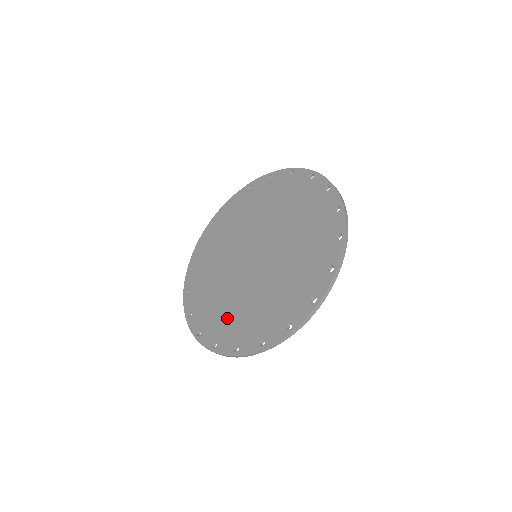
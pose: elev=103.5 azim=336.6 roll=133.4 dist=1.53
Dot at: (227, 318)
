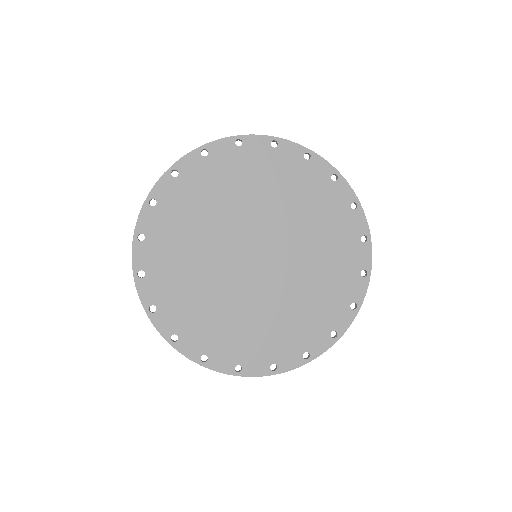
Dot at: (221, 329)
